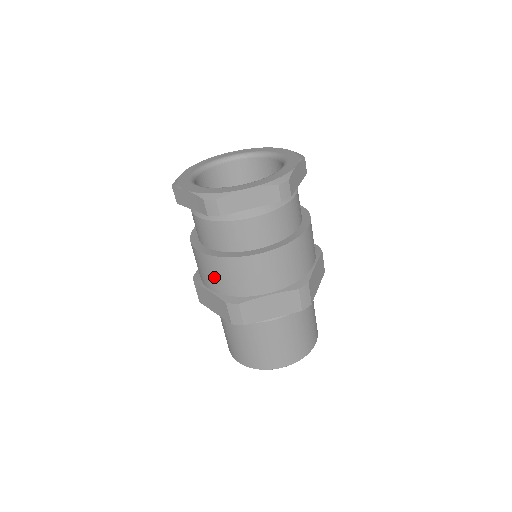
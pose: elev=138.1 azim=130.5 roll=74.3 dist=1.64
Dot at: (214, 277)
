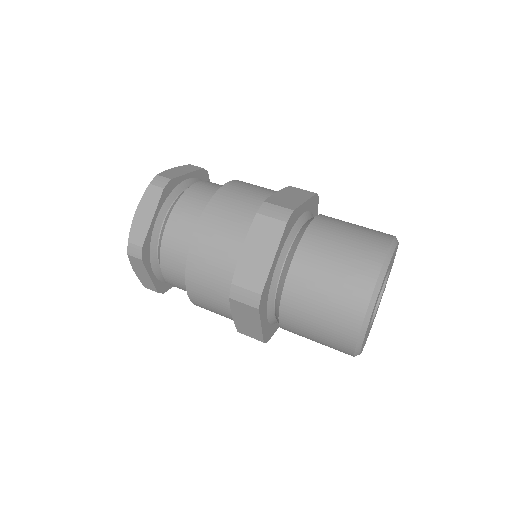
Dot at: (227, 226)
